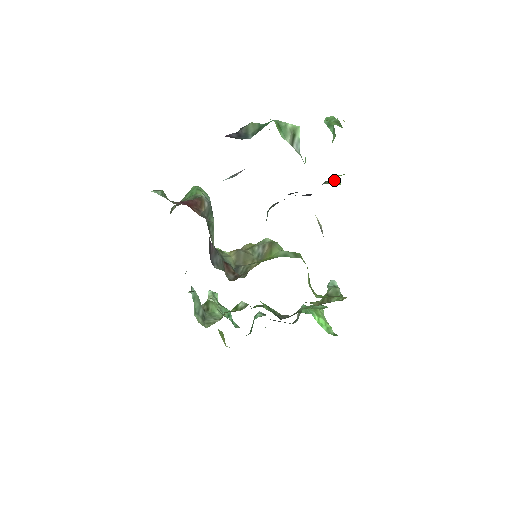
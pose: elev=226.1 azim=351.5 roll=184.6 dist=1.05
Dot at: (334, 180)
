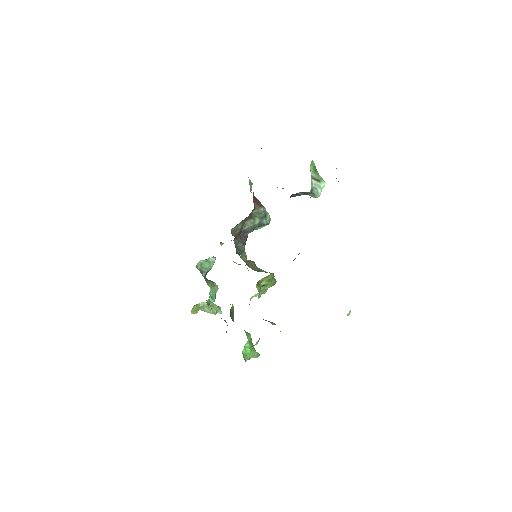
Dot at: occluded
